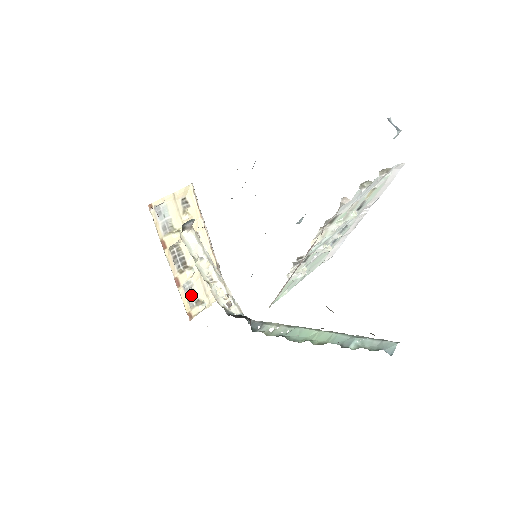
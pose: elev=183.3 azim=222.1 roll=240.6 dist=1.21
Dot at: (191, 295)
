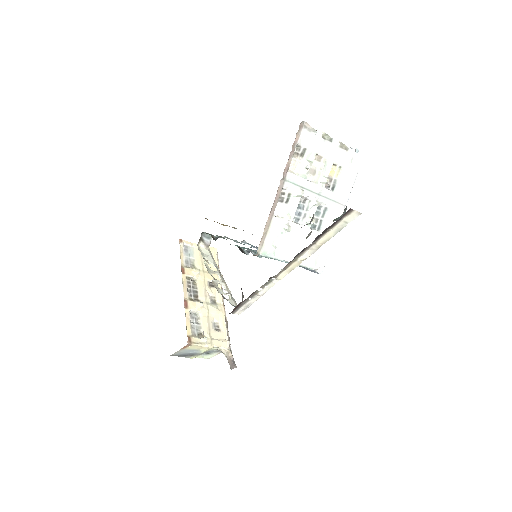
Dot at: (195, 325)
